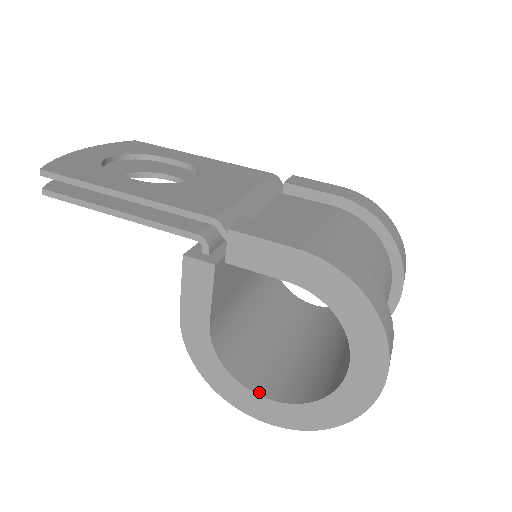
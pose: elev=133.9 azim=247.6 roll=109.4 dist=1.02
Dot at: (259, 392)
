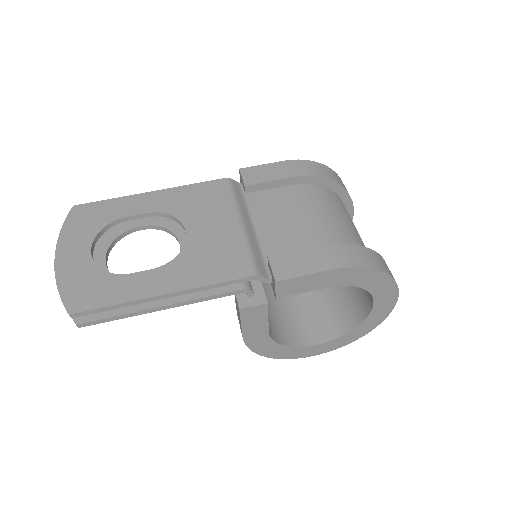
Dot at: (311, 343)
